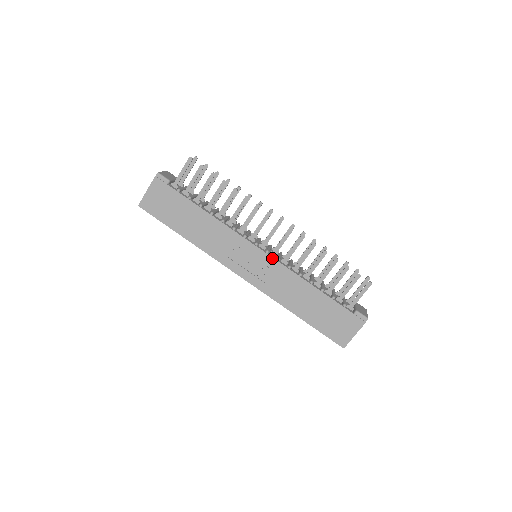
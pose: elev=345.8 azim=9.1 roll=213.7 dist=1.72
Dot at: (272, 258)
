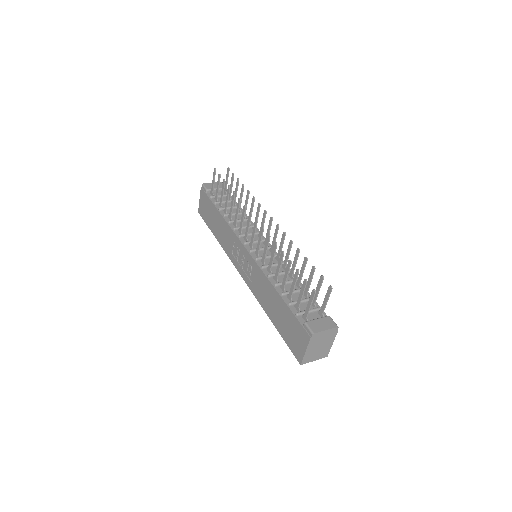
Dot at: (252, 257)
